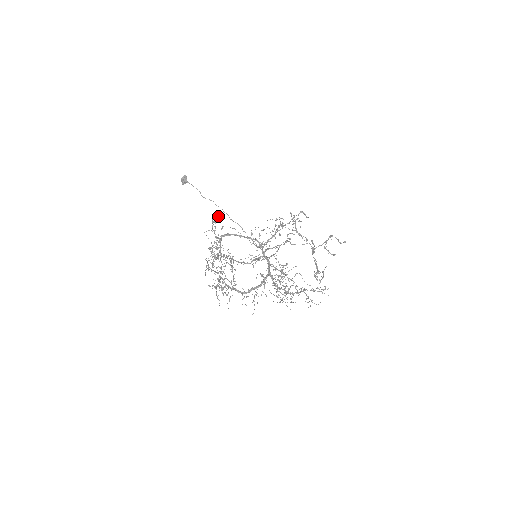
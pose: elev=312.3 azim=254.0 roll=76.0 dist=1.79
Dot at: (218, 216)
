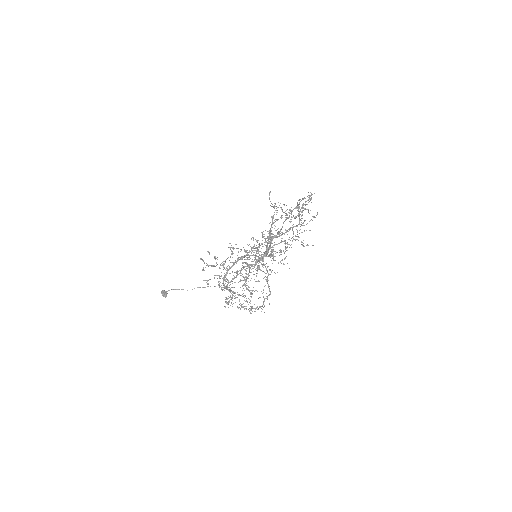
Dot at: (201, 259)
